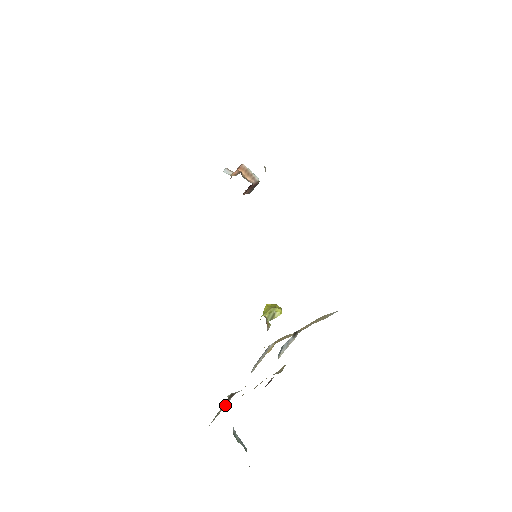
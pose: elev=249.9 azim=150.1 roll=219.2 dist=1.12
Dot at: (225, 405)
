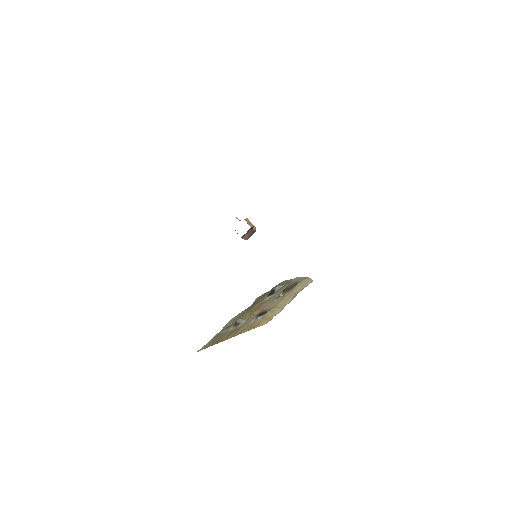
Dot at: (230, 330)
